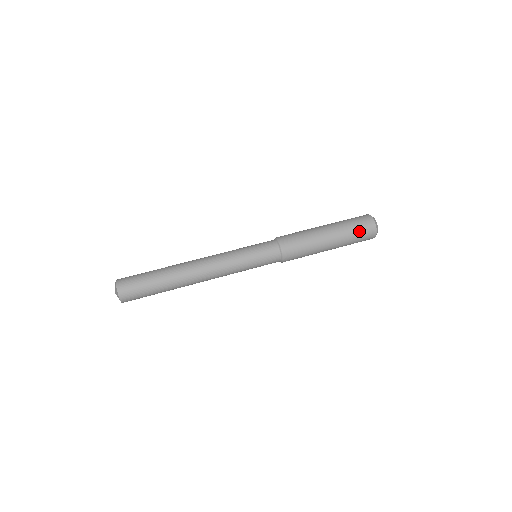
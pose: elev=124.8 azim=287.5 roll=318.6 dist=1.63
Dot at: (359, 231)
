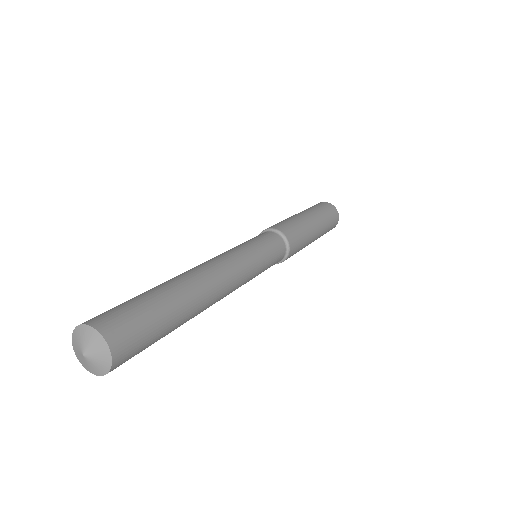
Dot at: (321, 207)
